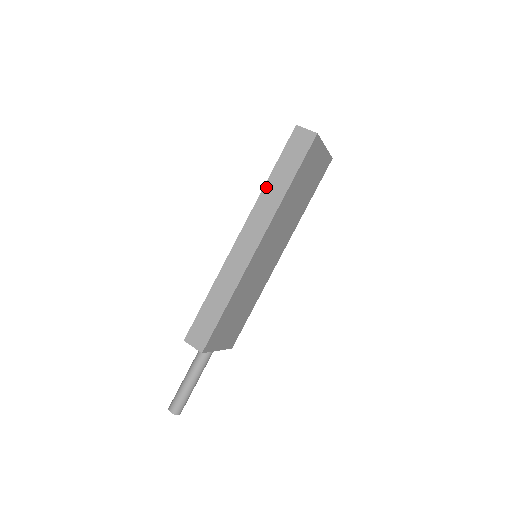
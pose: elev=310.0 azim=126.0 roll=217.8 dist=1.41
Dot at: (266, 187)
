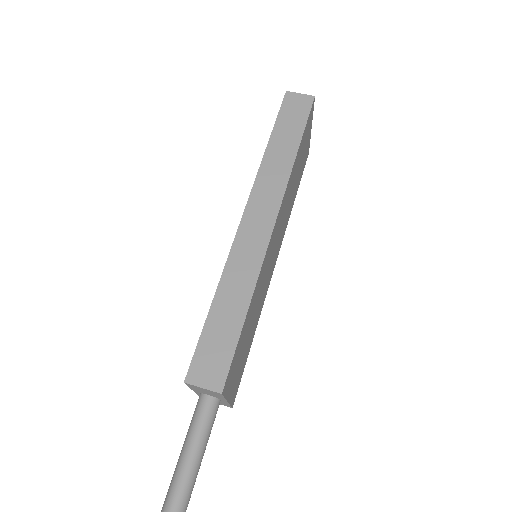
Dot at: (266, 156)
